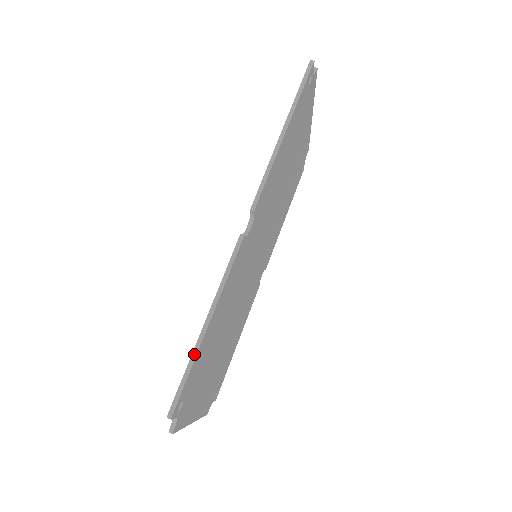
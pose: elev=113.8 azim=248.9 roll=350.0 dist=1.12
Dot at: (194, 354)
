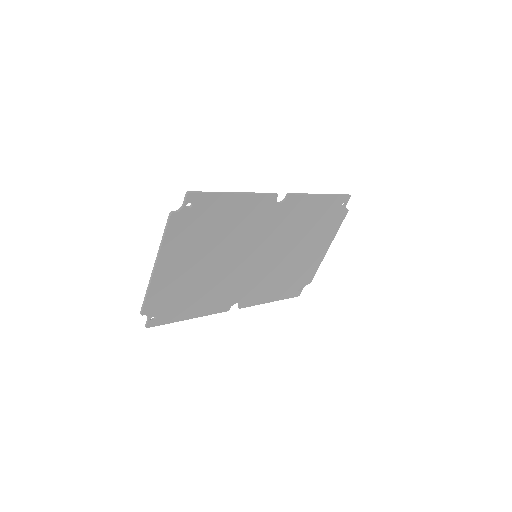
Dot at: (220, 192)
